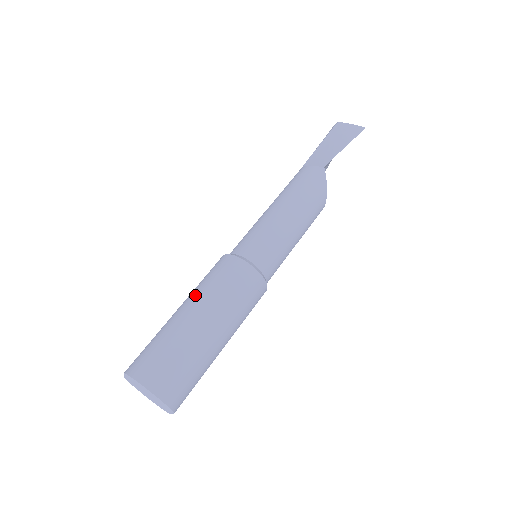
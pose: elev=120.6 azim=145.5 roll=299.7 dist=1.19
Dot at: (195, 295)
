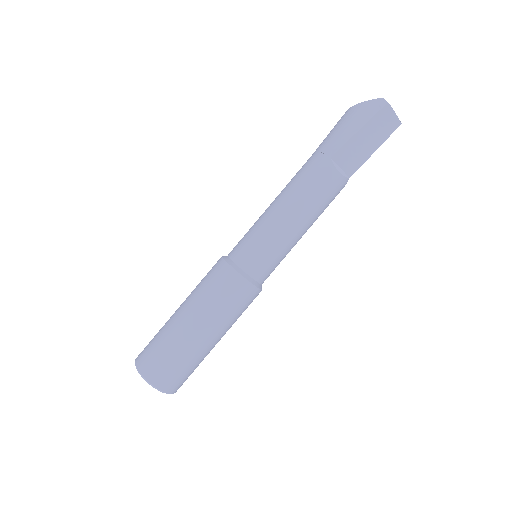
Dot at: (214, 321)
